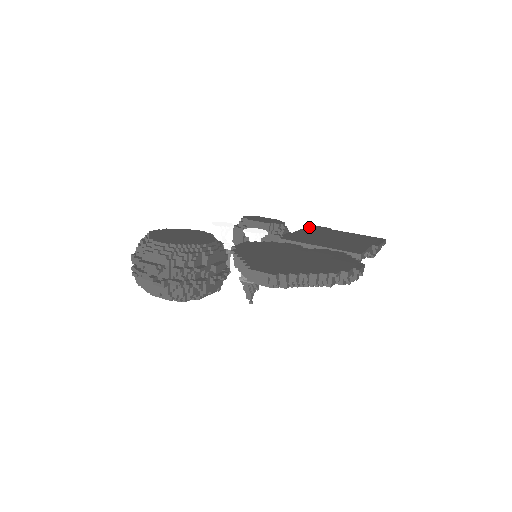
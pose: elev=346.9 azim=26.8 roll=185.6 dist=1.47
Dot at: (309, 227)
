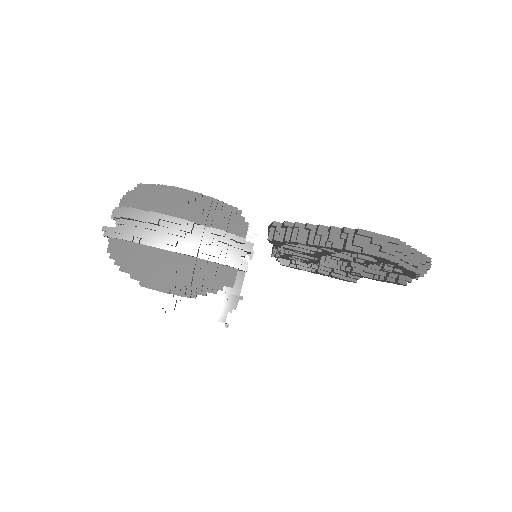
Dot at: occluded
